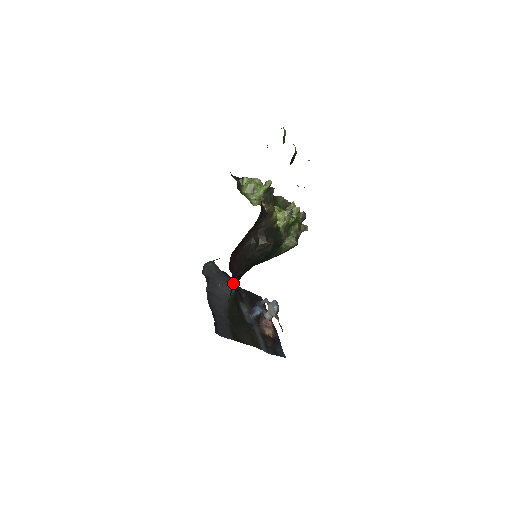
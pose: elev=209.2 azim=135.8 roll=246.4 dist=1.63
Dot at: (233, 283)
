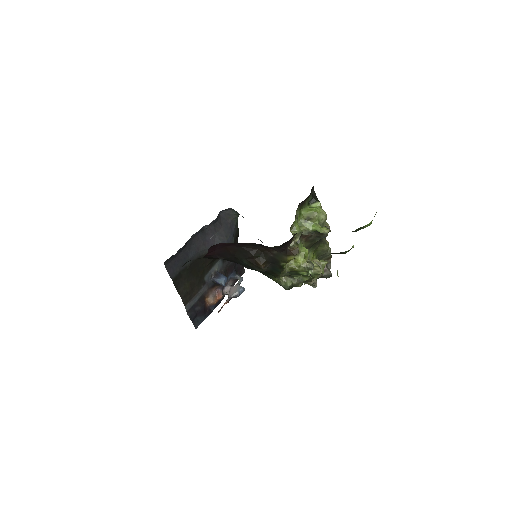
Dot at: (204, 257)
